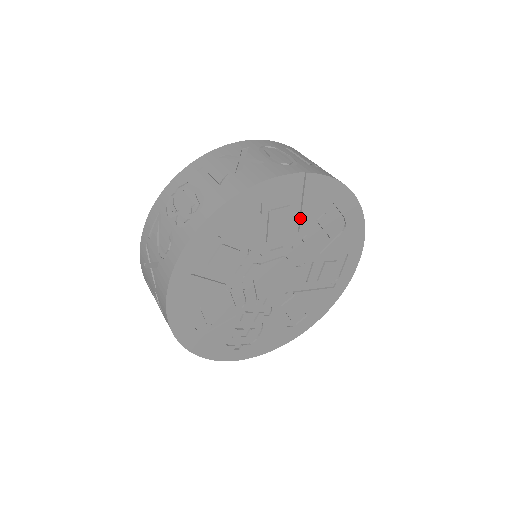
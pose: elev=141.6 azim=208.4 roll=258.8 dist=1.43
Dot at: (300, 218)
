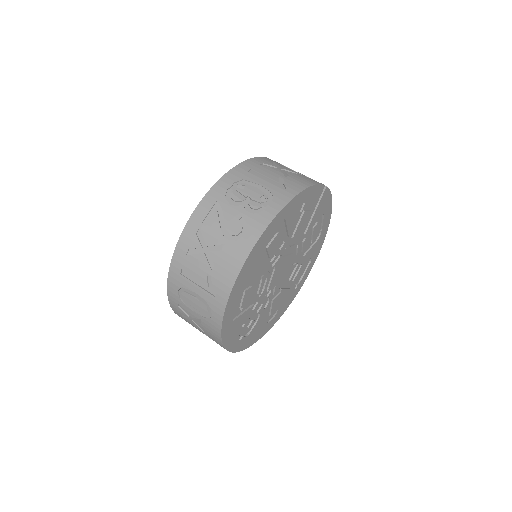
Dot at: (310, 222)
